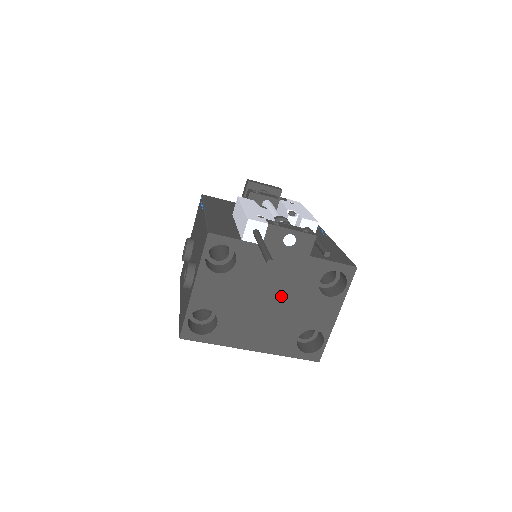
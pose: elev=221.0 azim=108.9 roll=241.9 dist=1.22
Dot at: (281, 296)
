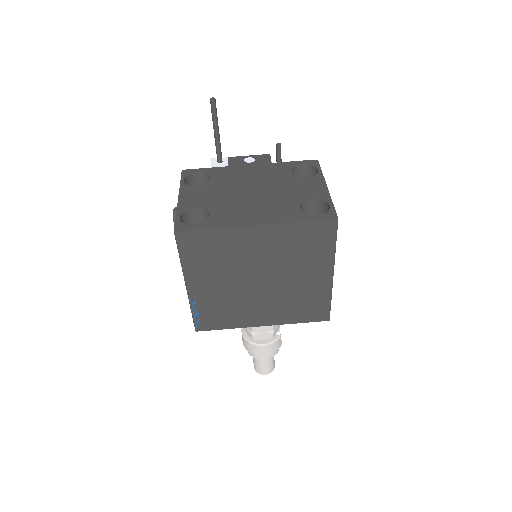
Dot at: (262, 187)
